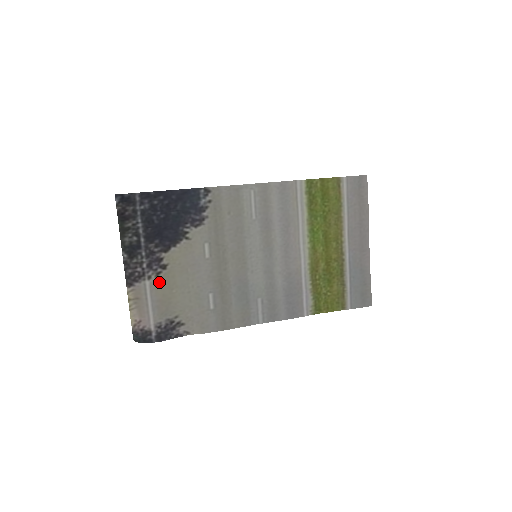
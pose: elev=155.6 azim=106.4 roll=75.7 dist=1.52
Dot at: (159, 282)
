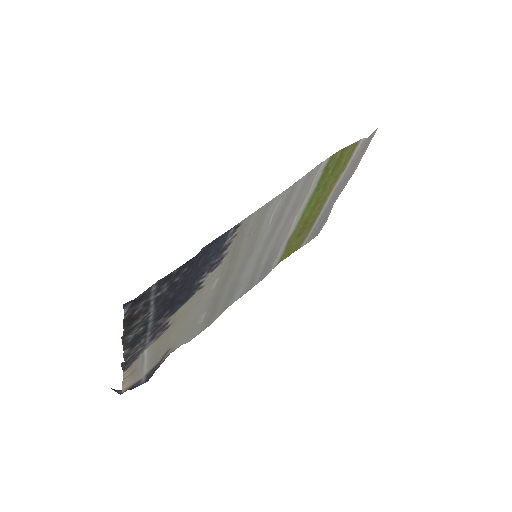
Dot at: (157, 341)
